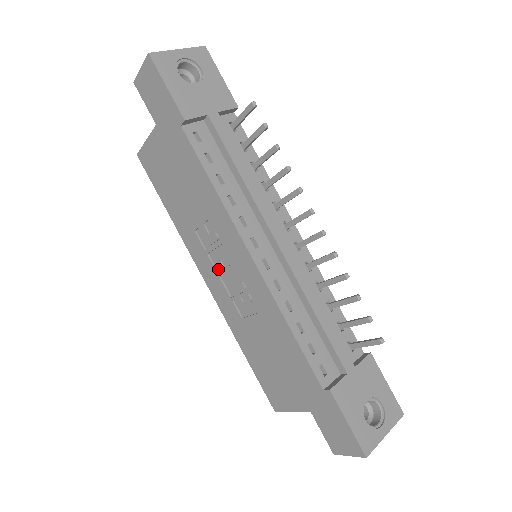
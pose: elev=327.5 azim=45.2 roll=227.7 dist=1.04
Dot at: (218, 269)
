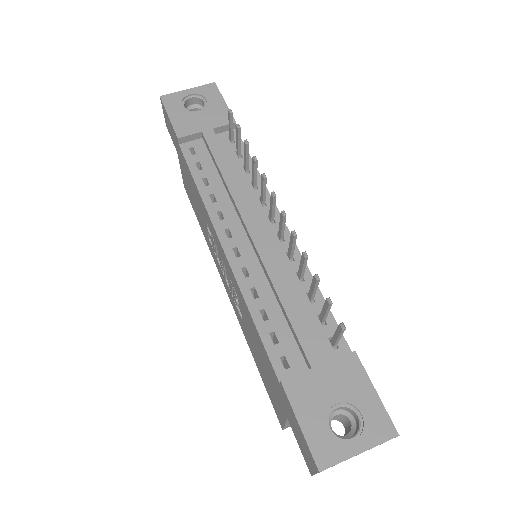
Dot at: (222, 271)
